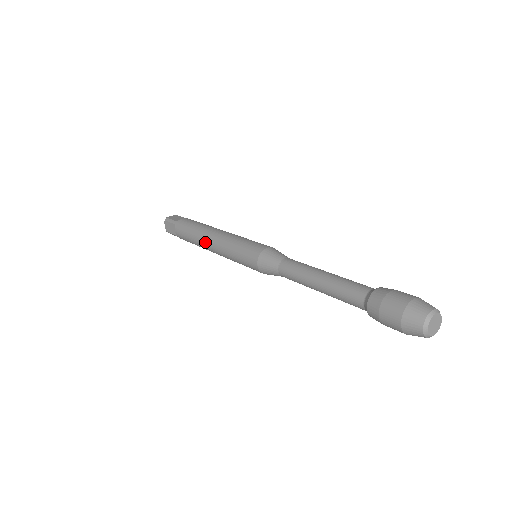
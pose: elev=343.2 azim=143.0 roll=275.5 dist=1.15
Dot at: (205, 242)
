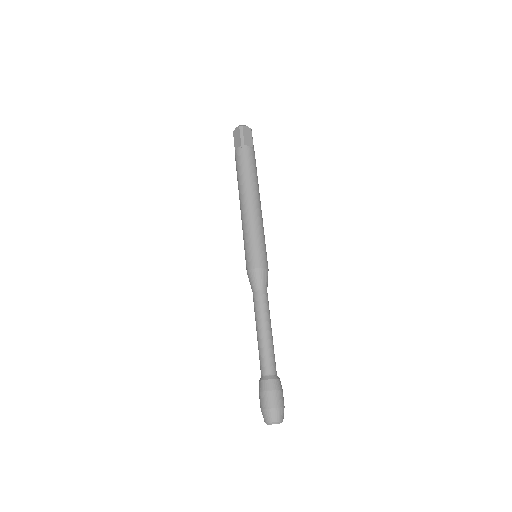
Dot at: (242, 198)
